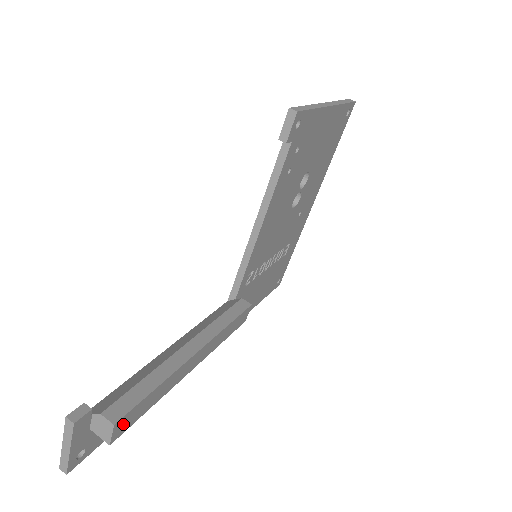
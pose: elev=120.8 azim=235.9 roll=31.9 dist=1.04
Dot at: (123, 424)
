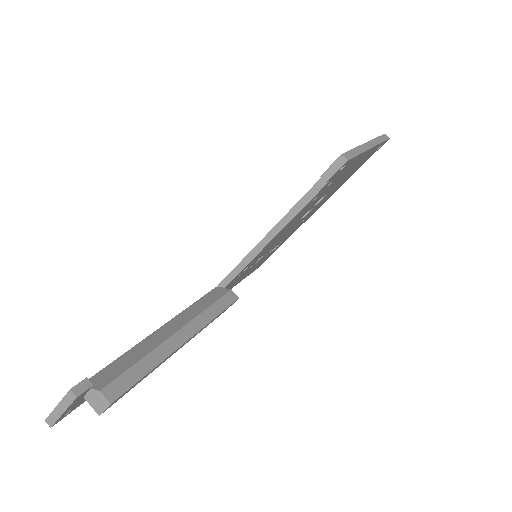
Dot at: (115, 401)
